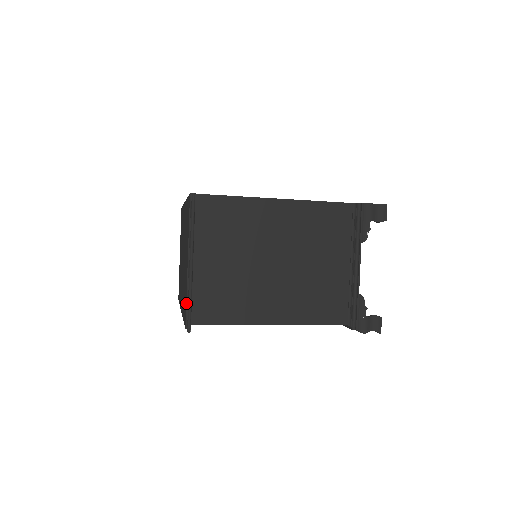
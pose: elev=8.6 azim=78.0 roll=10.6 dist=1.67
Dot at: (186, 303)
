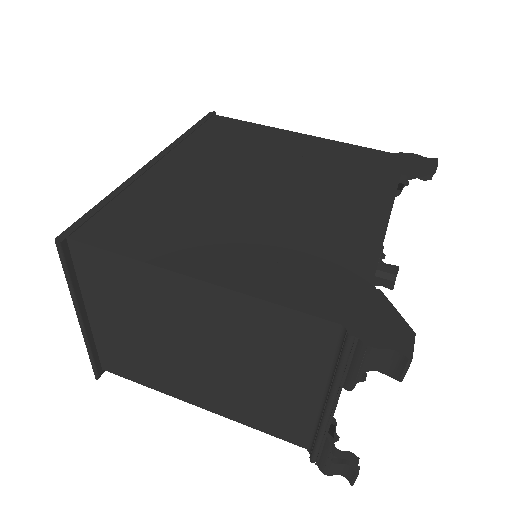
Dot at: occluded
